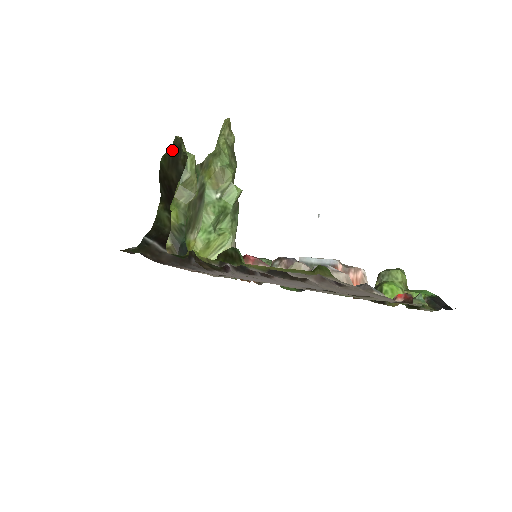
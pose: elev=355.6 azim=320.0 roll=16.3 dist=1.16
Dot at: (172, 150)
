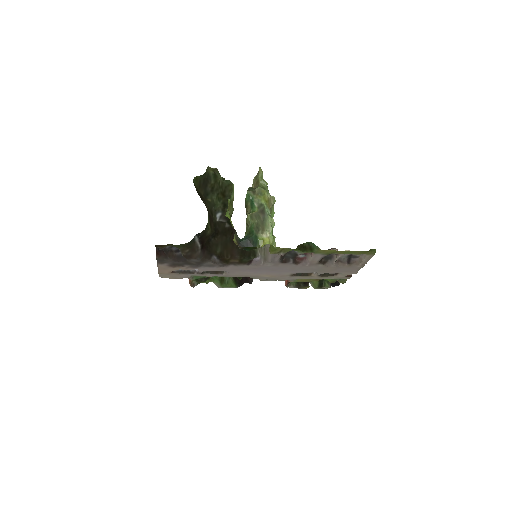
Dot at: (205, 175)
